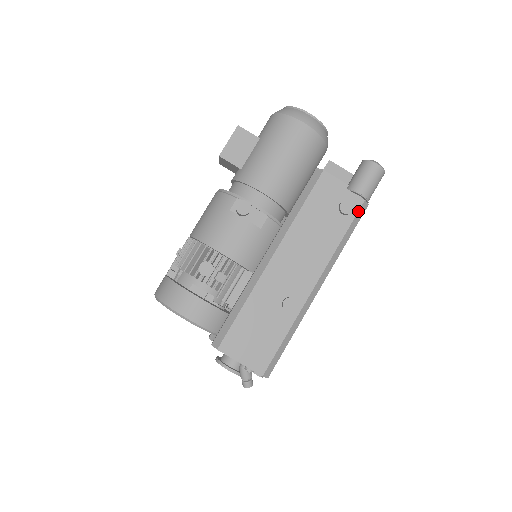
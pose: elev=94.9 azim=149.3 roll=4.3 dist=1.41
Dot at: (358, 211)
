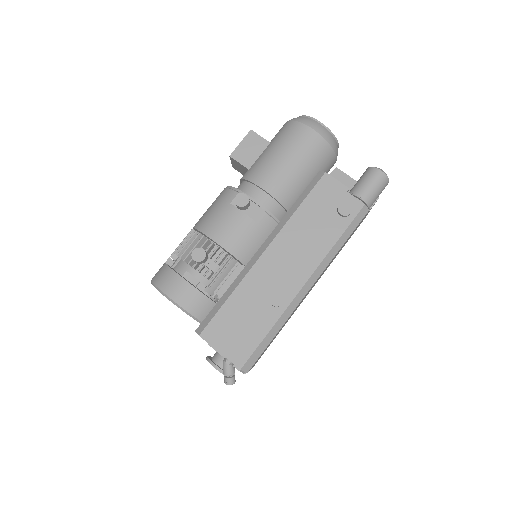
Dot at: (357, 214)
